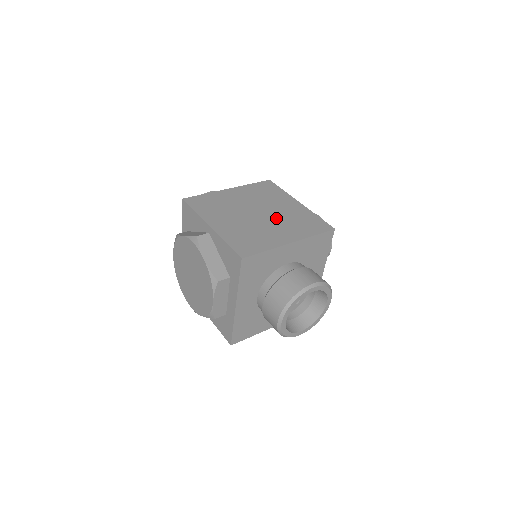
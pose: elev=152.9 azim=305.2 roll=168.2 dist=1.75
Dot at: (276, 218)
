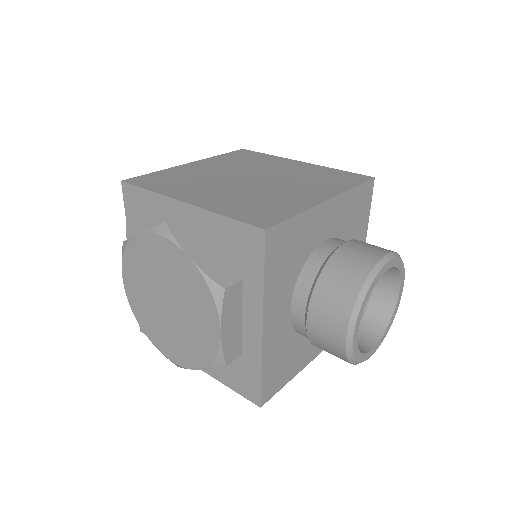
Dot at: (282, 179)
